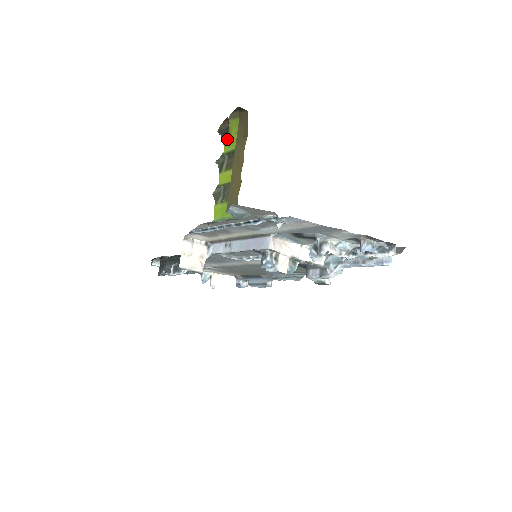
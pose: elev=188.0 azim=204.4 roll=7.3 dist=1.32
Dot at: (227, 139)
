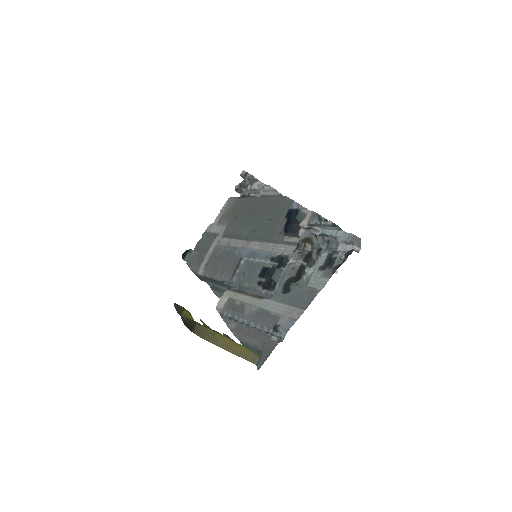
Dot at: occluded
